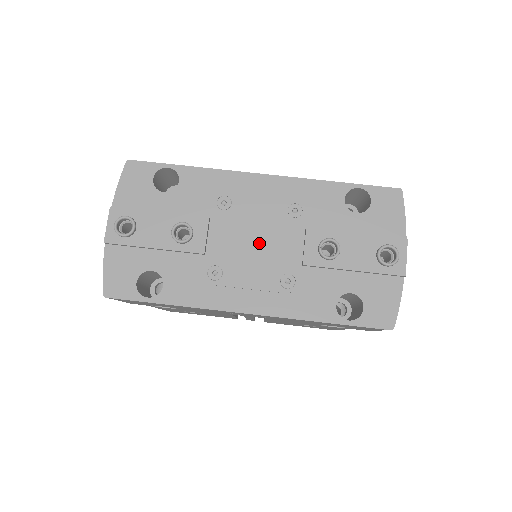
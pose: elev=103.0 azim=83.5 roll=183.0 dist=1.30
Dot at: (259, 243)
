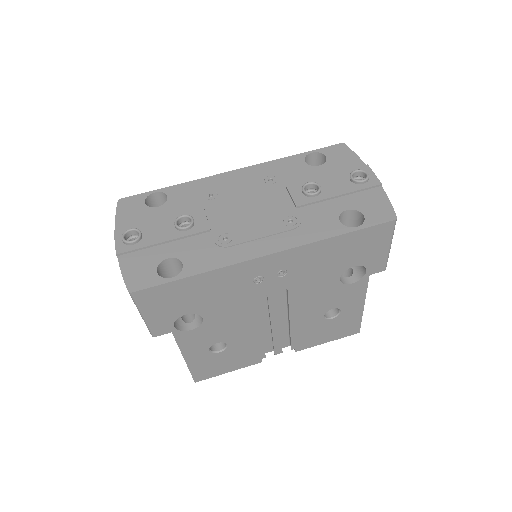
Dot at: (253, 207)
